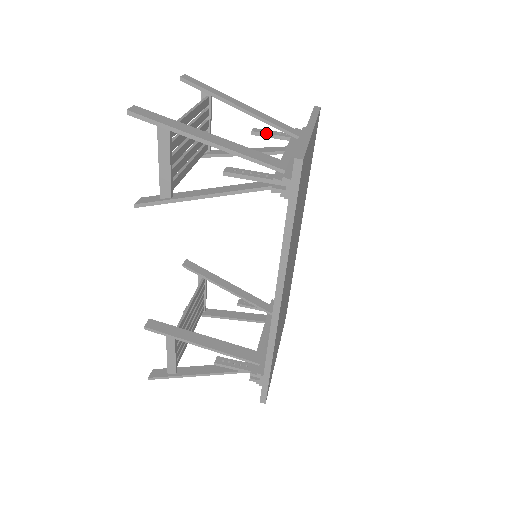
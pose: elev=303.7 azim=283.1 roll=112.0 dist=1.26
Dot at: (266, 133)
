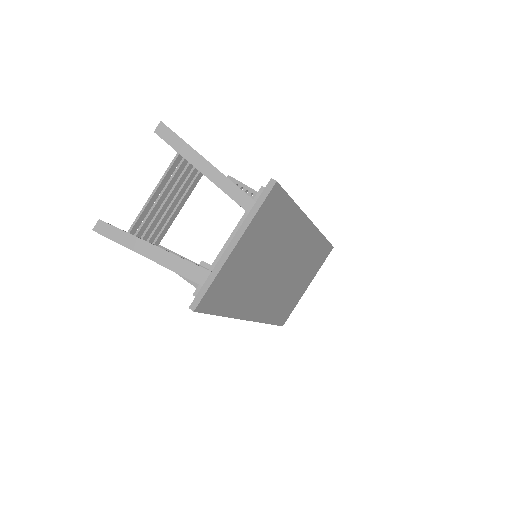
Dot at: occluded
